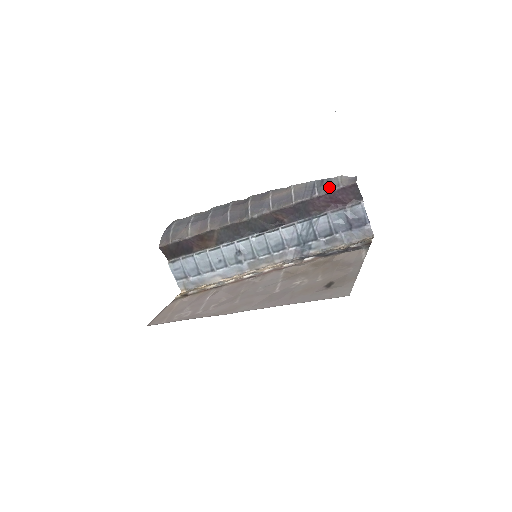
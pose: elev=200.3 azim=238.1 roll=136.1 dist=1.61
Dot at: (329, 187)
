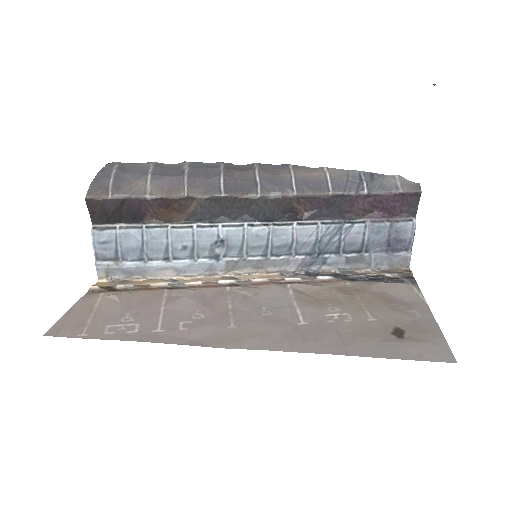
Dot at: (384, 186)
